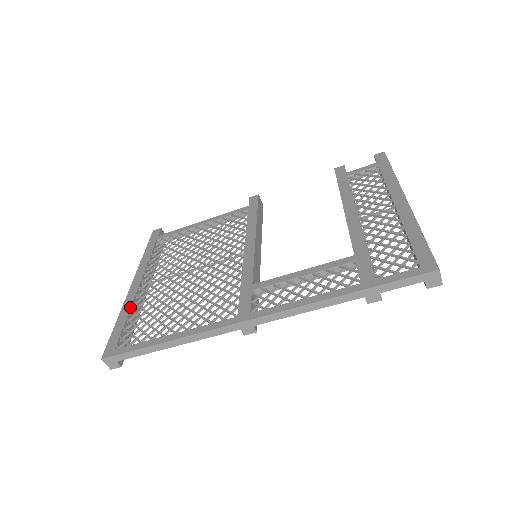
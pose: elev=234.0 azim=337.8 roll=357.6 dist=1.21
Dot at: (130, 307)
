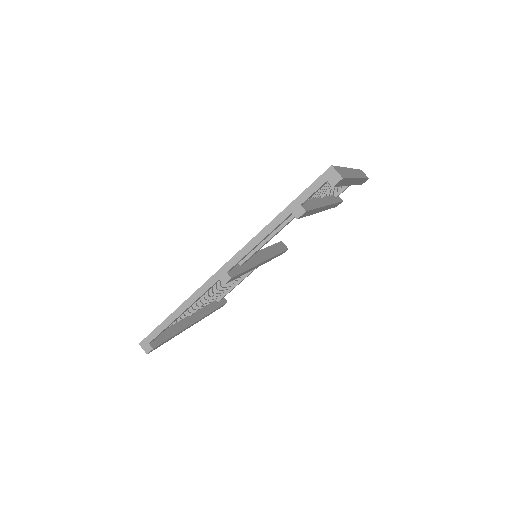
Dot at: occluded
